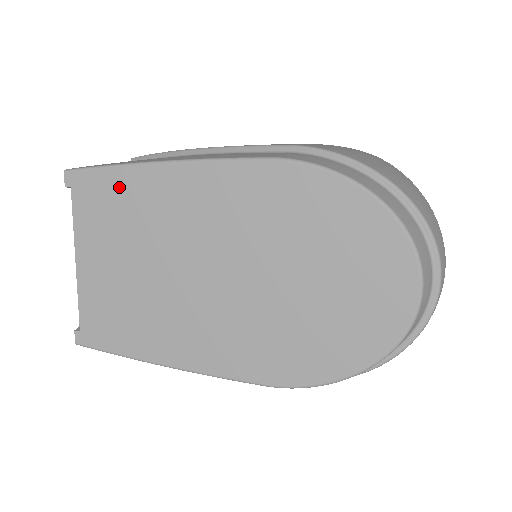
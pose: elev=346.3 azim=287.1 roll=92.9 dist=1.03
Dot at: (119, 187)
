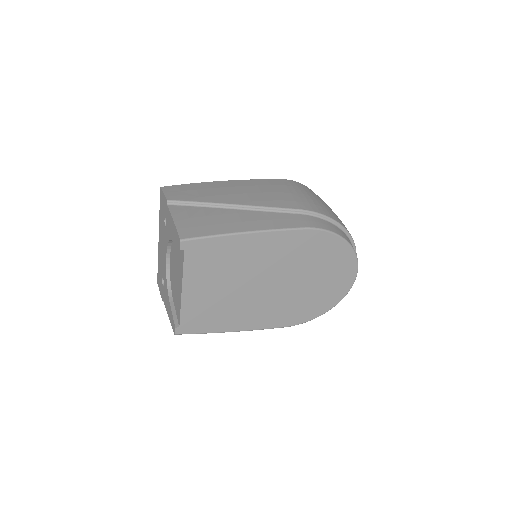
Dot at: (219, 247)
